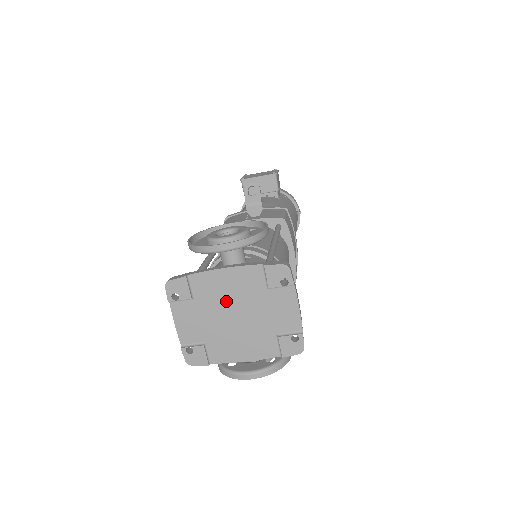
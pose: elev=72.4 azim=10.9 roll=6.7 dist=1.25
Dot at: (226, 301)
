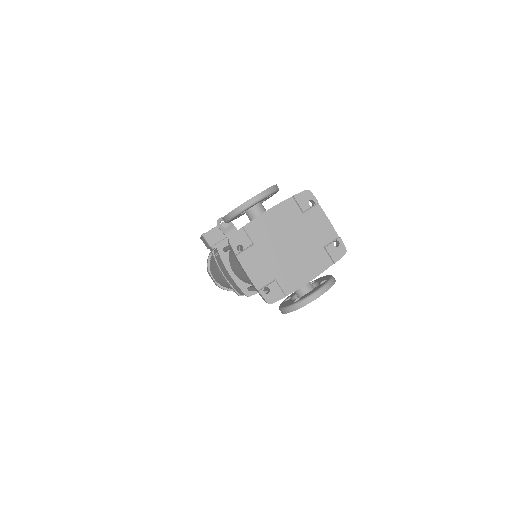
Dot at: (277, 236)
